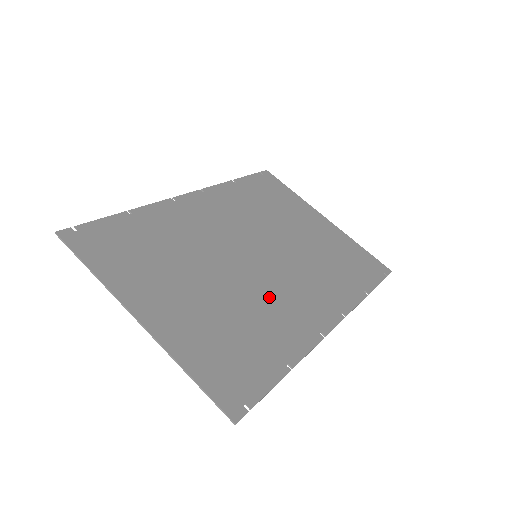
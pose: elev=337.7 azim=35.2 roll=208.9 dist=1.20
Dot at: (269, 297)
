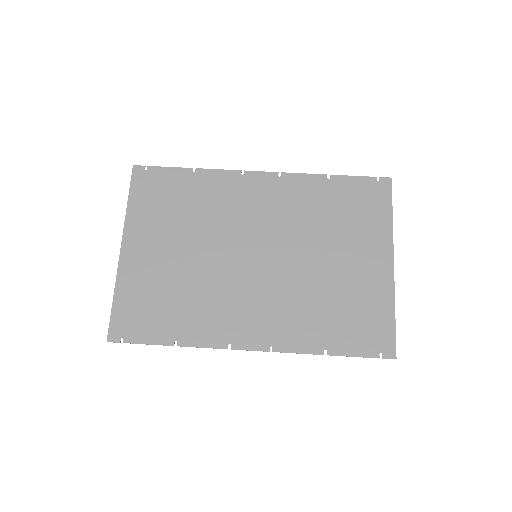
Dot at: (223, 292)
